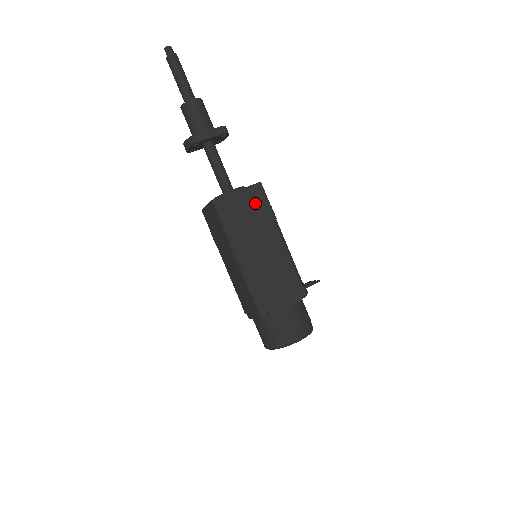
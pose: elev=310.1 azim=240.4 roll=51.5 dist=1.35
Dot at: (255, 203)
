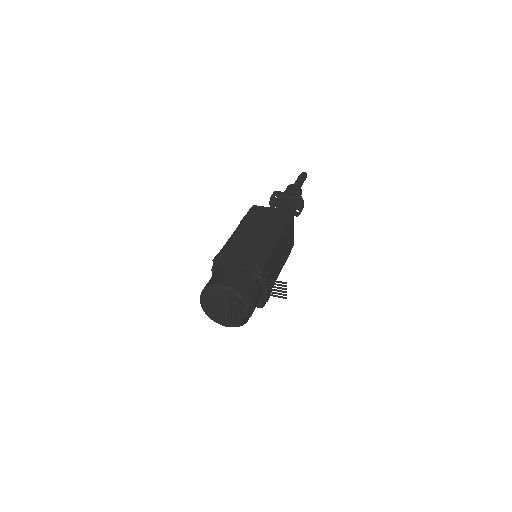
Dot at: (277, 216)
